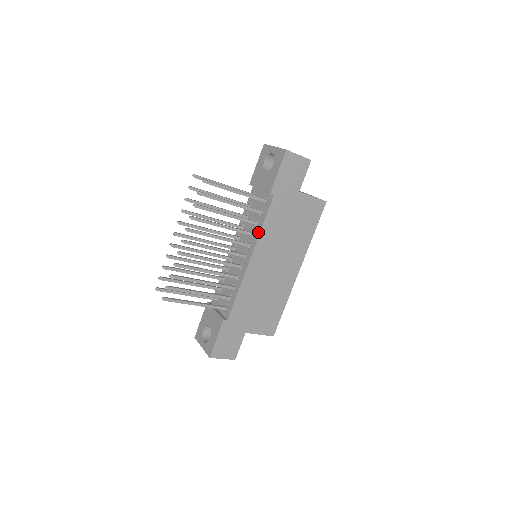
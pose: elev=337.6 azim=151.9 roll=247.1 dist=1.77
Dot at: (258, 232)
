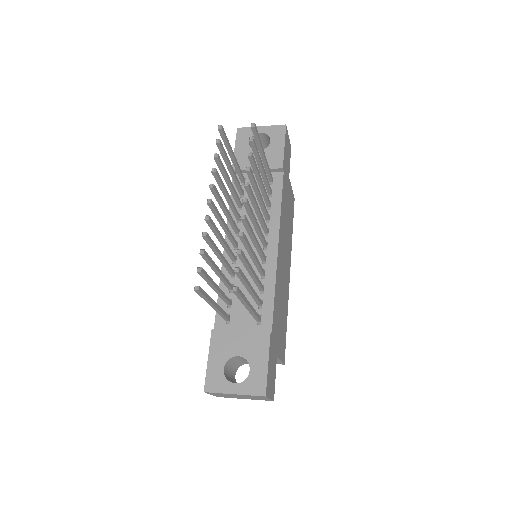
Dot at: (277, 213)
